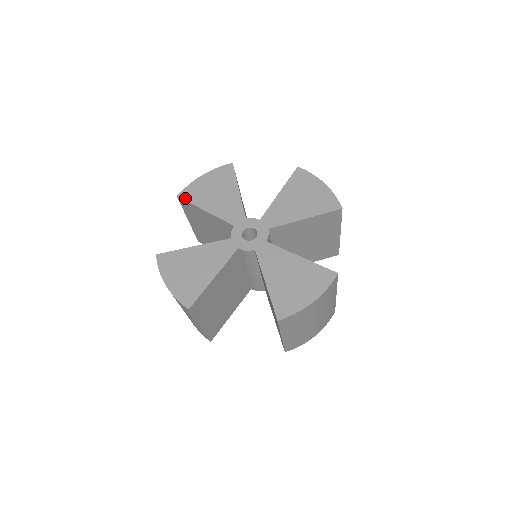
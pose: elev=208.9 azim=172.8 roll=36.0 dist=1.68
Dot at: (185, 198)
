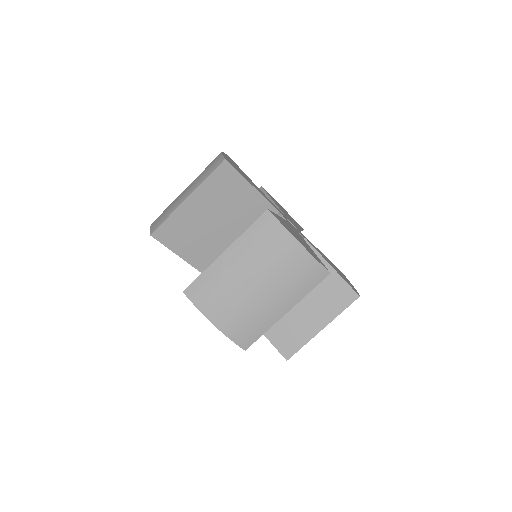
Dot at: (232, 165)
